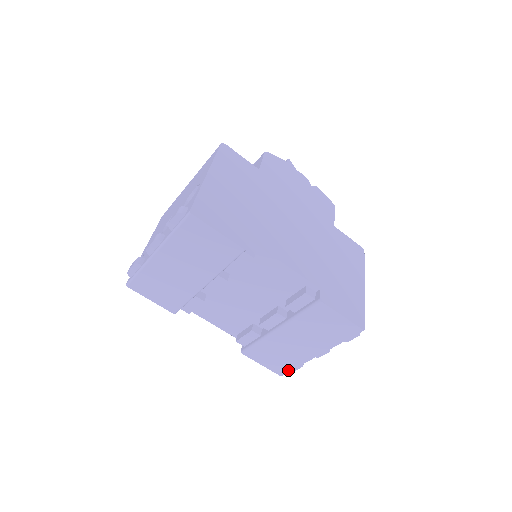
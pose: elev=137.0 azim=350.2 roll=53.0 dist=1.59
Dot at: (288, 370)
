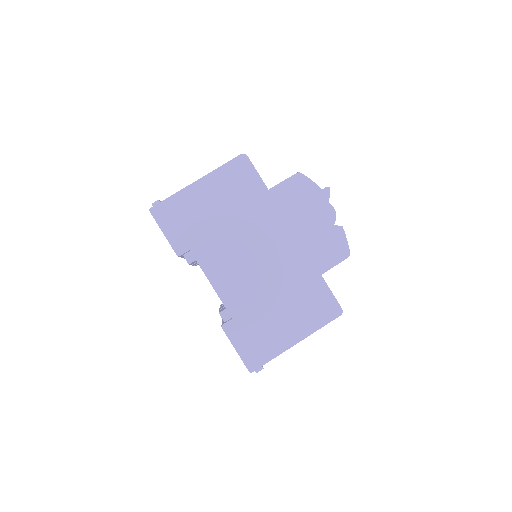
Dot at: occluded
